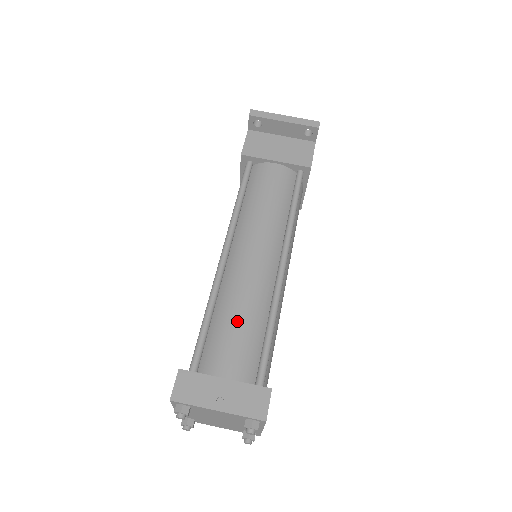
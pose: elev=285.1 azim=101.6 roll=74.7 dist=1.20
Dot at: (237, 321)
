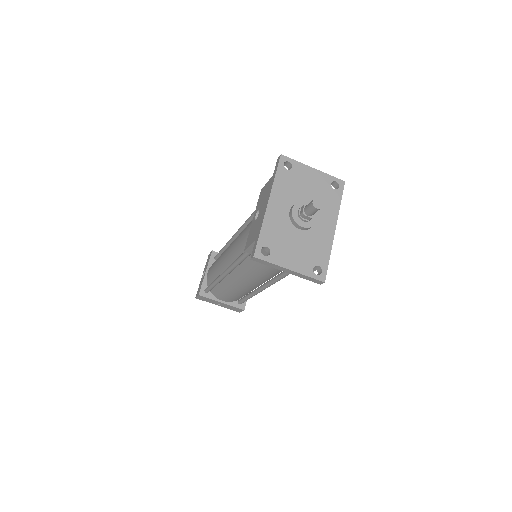
Dot at: (230, 294)
